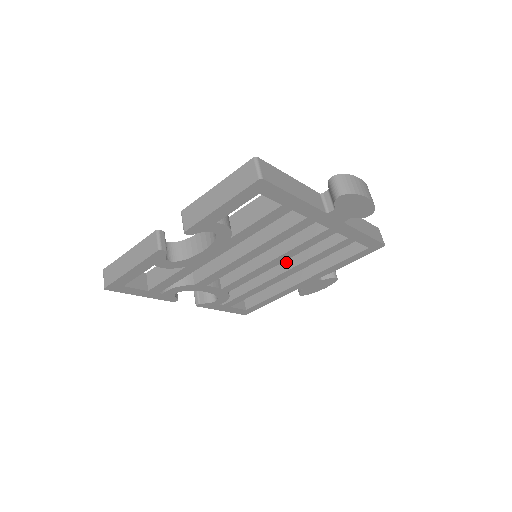
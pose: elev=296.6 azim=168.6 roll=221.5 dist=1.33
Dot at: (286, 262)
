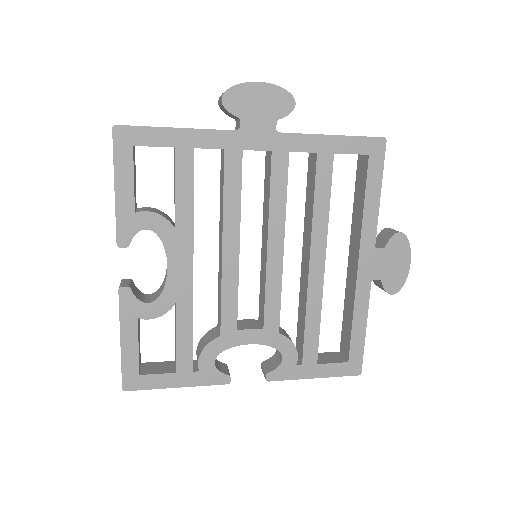
Dot at: (306, 247)
